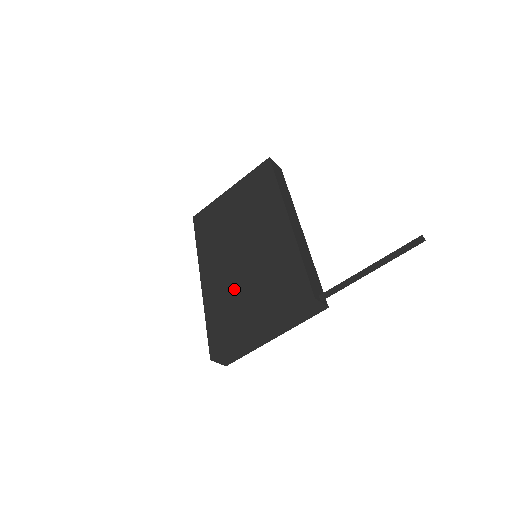
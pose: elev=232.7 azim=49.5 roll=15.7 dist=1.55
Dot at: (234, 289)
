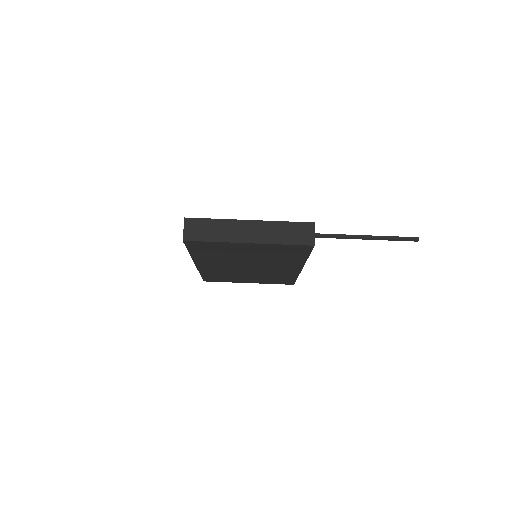
Dot at: occluded
